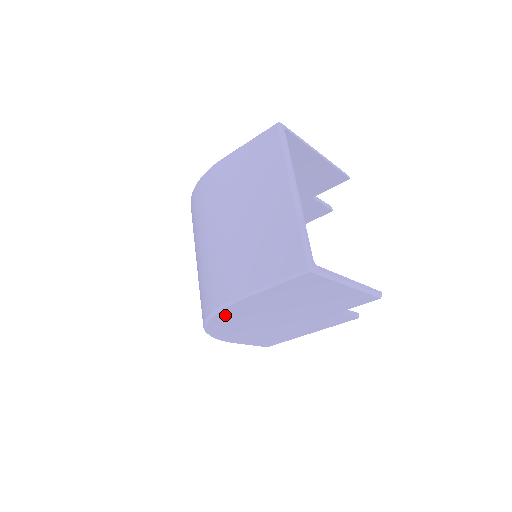
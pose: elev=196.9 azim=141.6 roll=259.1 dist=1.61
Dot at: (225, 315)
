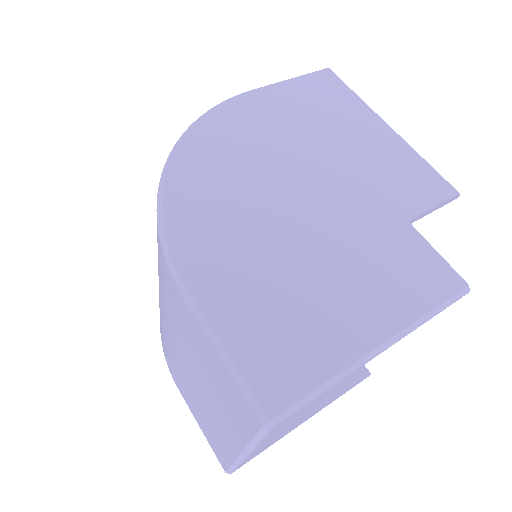
Dot at: occluded
